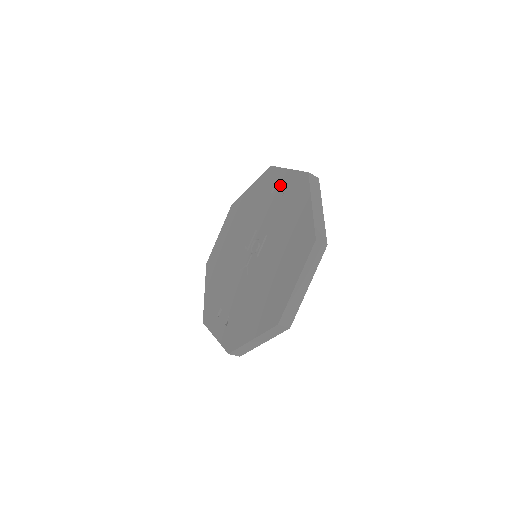
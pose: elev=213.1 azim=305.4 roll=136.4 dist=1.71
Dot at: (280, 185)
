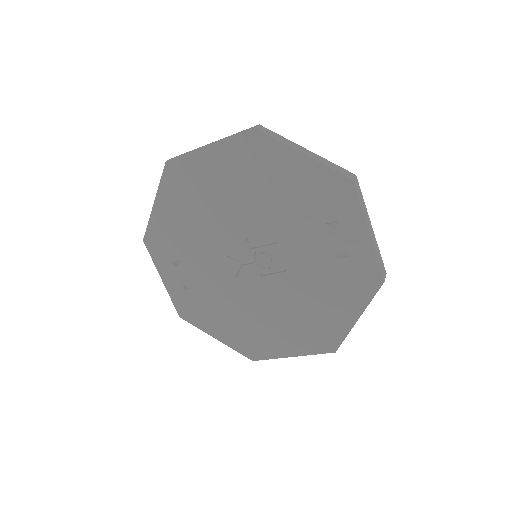
Dot at: (344, 238)
